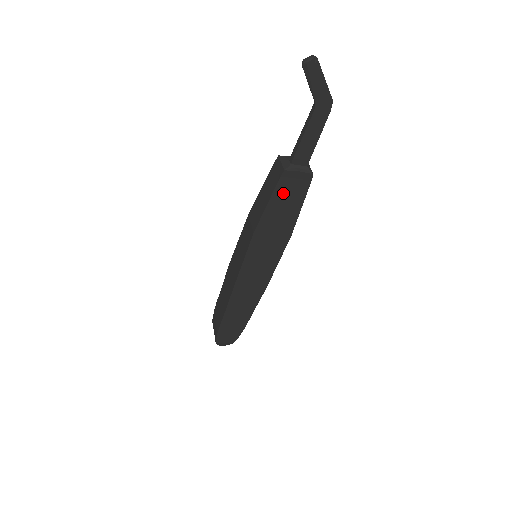
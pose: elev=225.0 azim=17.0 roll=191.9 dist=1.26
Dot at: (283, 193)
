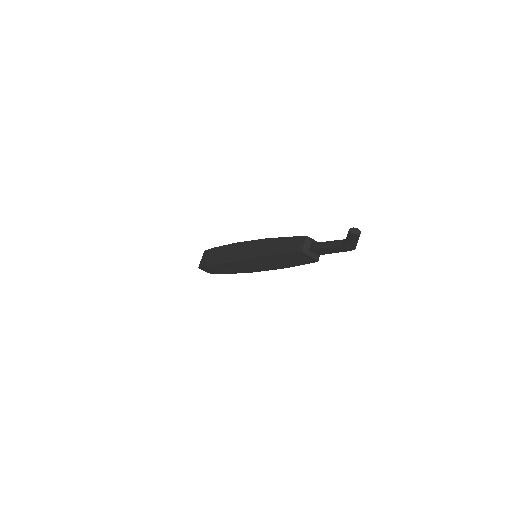
Dot at: (293, 256)
